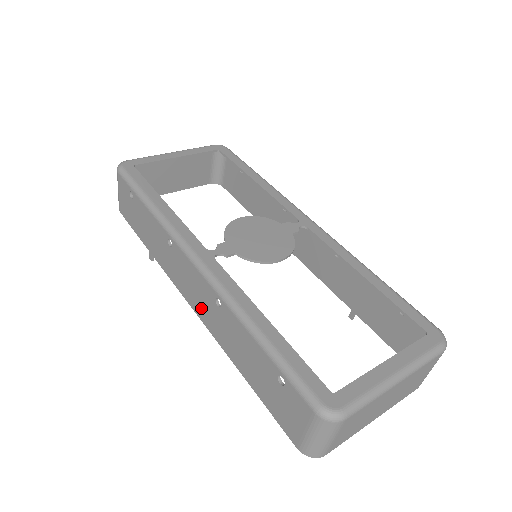
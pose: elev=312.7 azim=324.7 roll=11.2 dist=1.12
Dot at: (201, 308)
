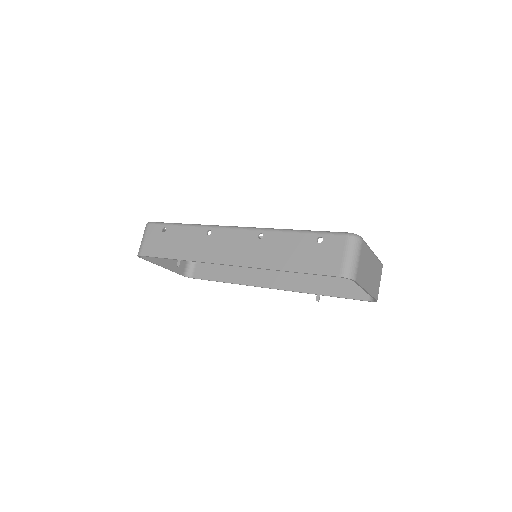
Dot at: (241, 255)
